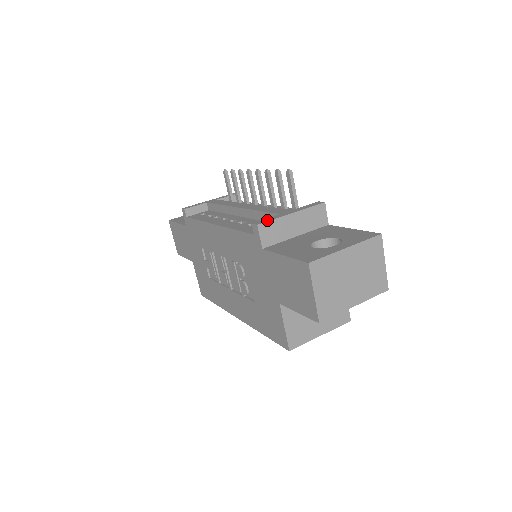
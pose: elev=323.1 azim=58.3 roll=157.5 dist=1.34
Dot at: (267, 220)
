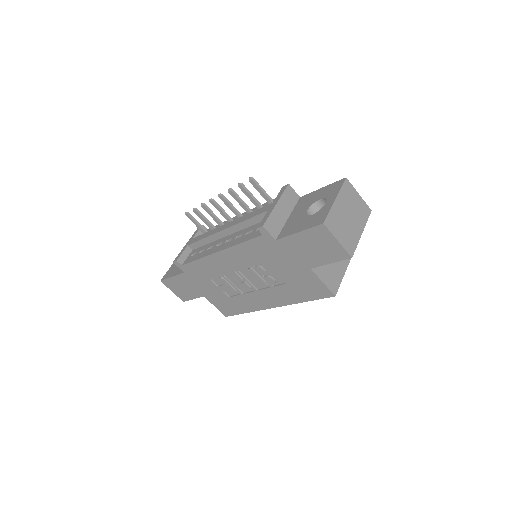
Dot at: (265, 219)
